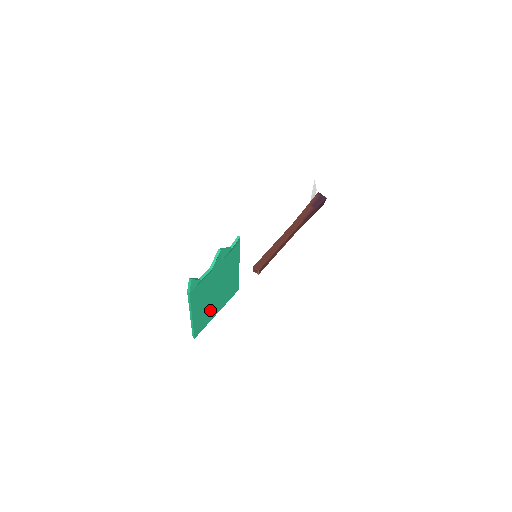
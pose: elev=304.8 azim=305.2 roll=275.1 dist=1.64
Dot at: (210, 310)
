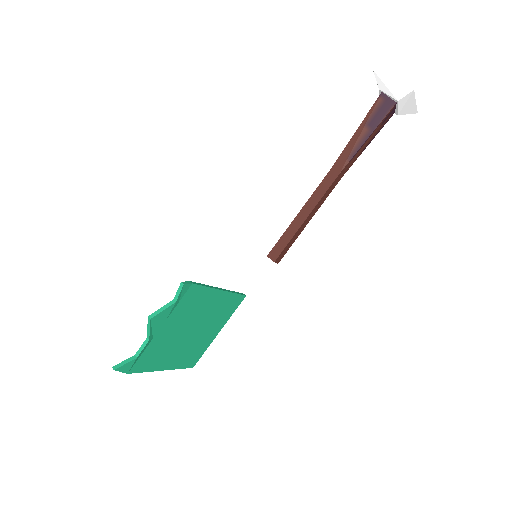
Dot at: (198, 342)
